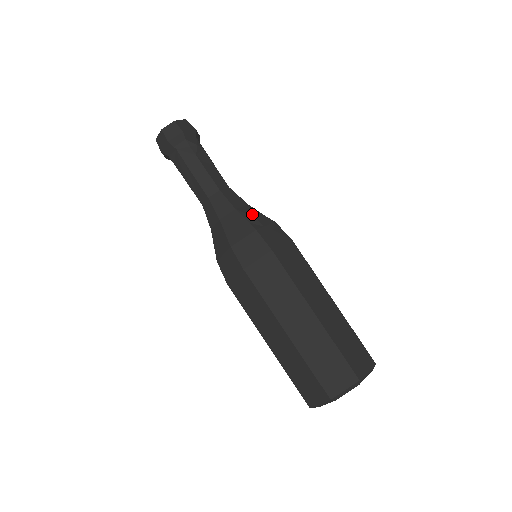
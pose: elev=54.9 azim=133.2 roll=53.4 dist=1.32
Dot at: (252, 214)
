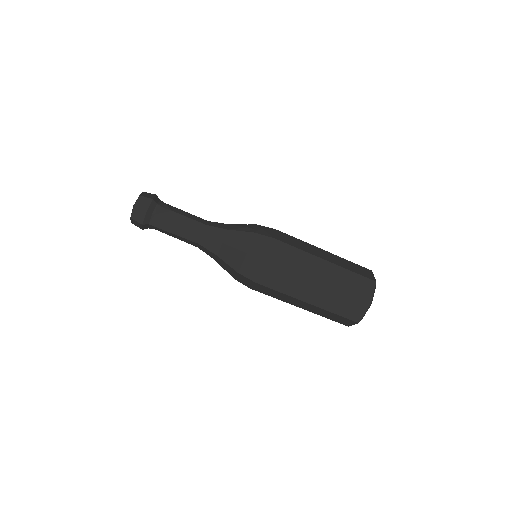
Dot at: (241, 227)
